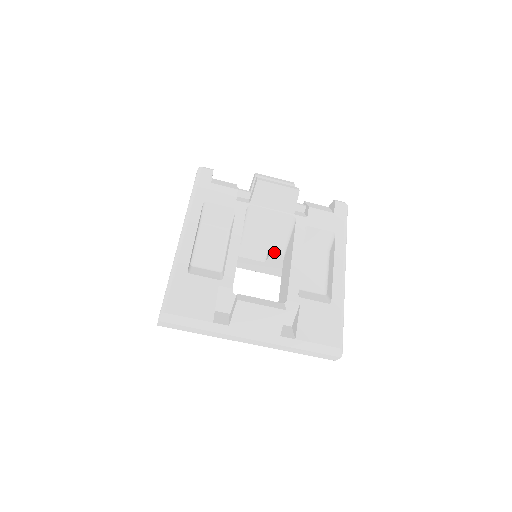
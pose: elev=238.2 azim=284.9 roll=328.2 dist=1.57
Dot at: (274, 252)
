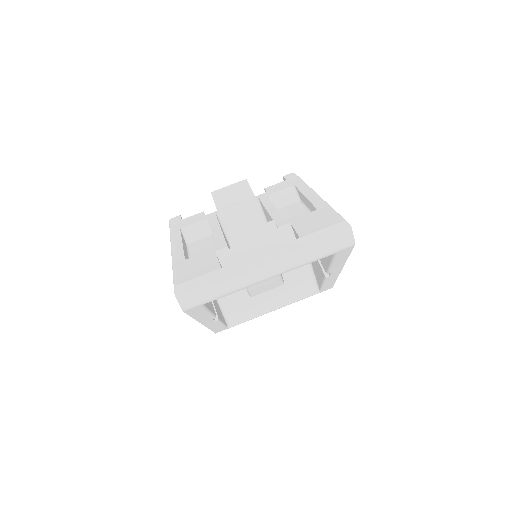
Dot at: occluded
